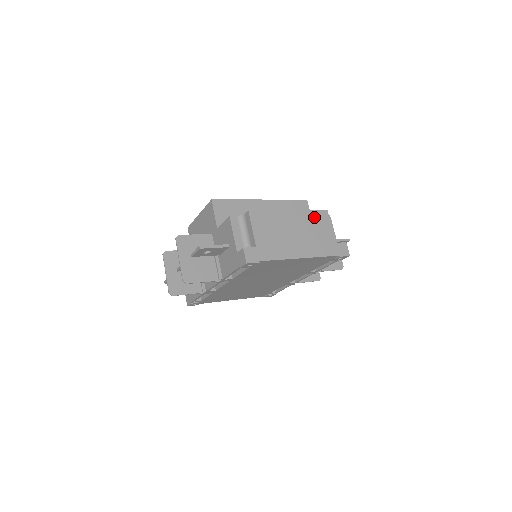
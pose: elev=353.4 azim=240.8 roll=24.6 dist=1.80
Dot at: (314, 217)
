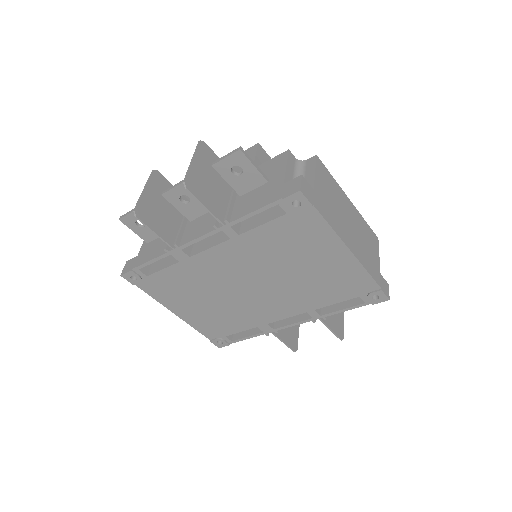
Dot at: (367, 230)
